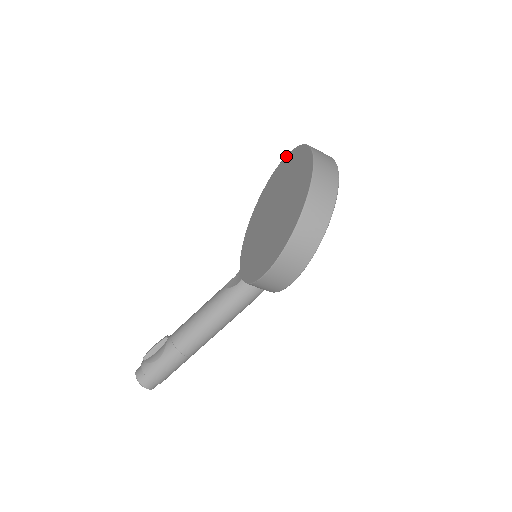
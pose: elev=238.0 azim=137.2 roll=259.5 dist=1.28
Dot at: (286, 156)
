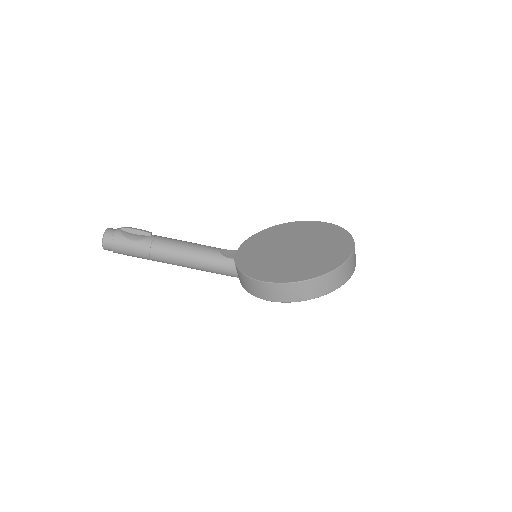
Dot at: (333, 224)
